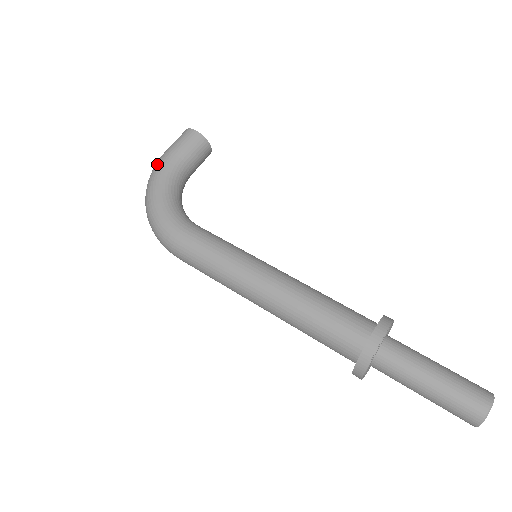
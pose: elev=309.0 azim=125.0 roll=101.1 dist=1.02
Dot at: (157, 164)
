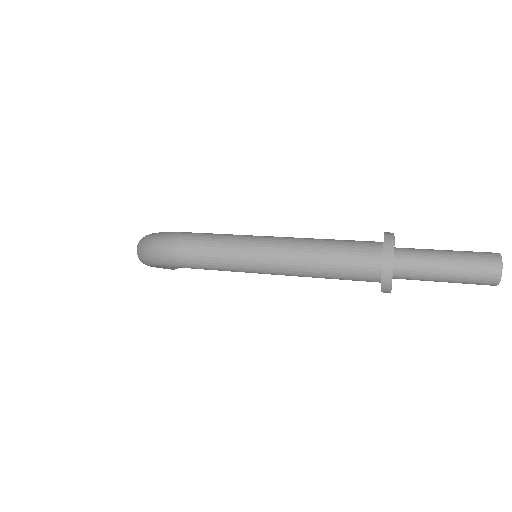
Dot at: occluded
